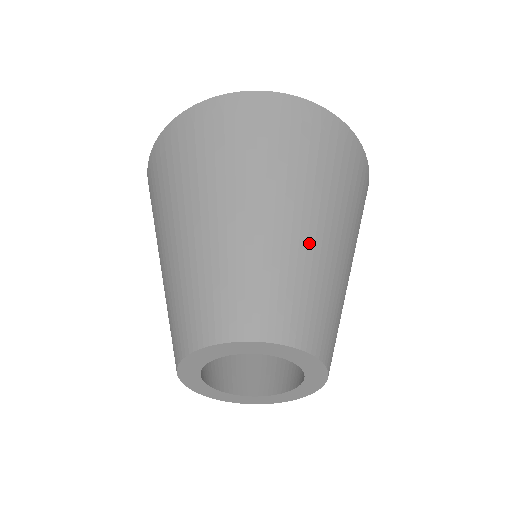
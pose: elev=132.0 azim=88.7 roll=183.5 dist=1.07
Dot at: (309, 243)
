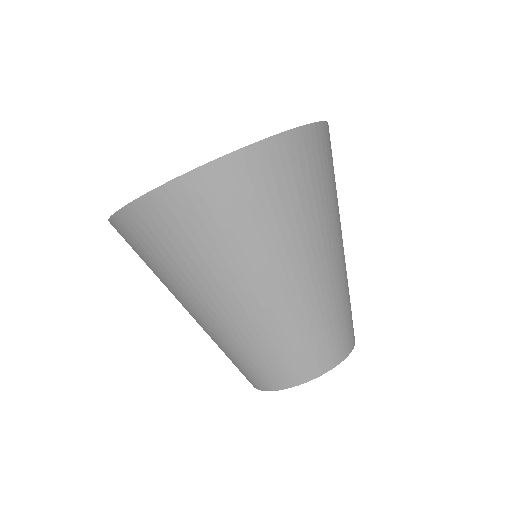
Dot at: (322, 286)
